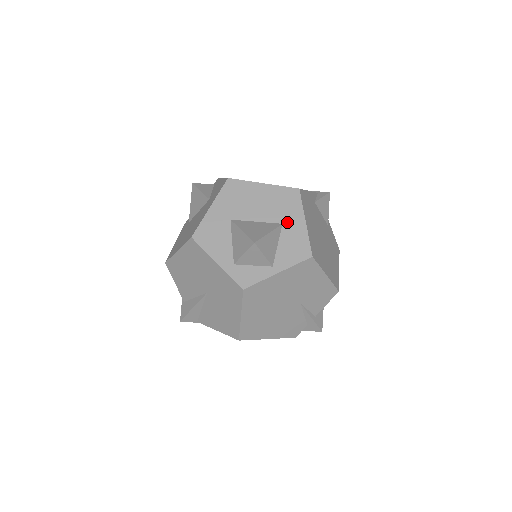
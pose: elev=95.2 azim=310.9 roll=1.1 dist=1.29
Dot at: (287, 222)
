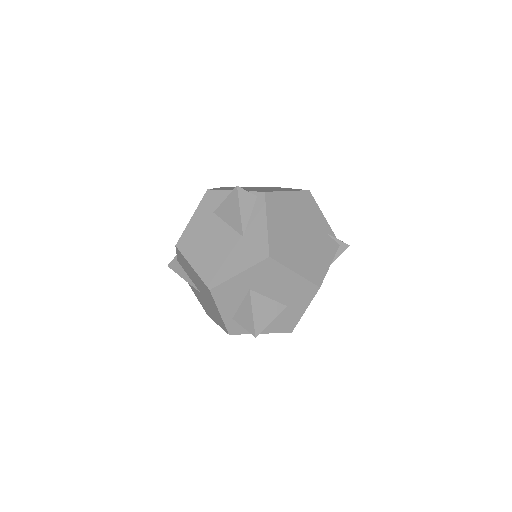
Dot at: (292, 307)
